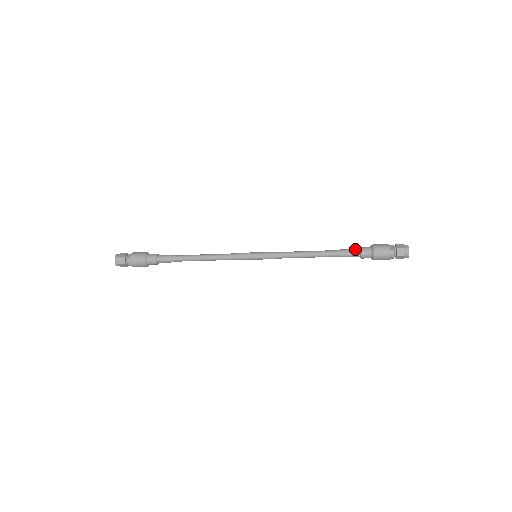
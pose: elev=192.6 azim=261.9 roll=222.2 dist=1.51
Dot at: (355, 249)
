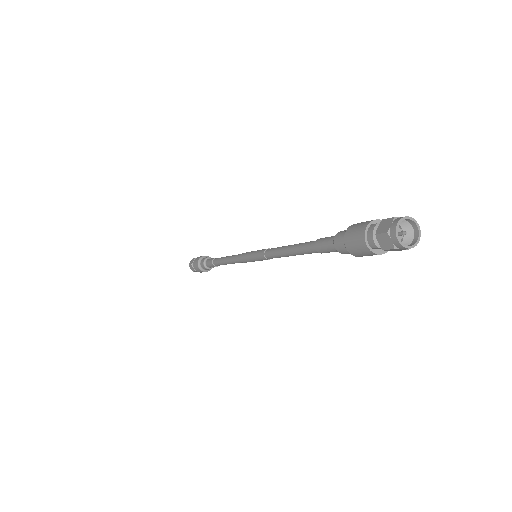
Dot at: occluded
